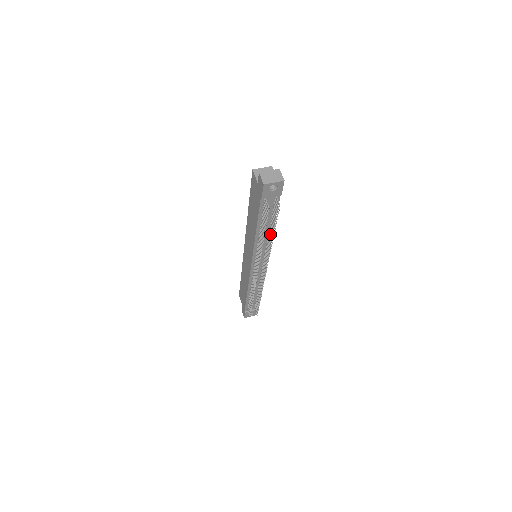
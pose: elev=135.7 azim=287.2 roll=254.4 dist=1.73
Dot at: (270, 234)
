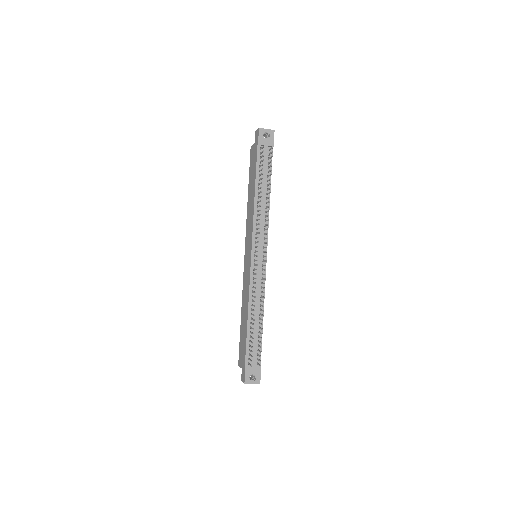
Dot at: (267, 197)
